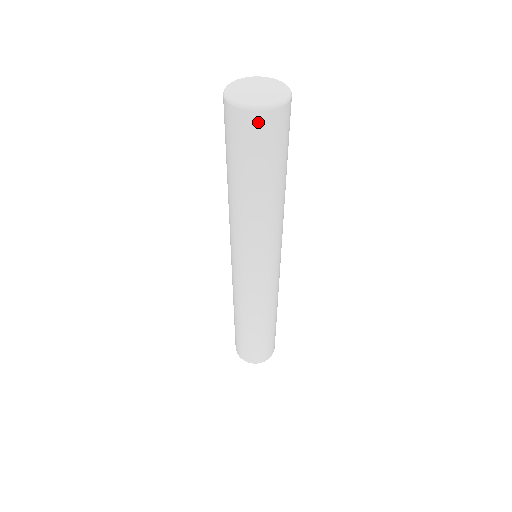
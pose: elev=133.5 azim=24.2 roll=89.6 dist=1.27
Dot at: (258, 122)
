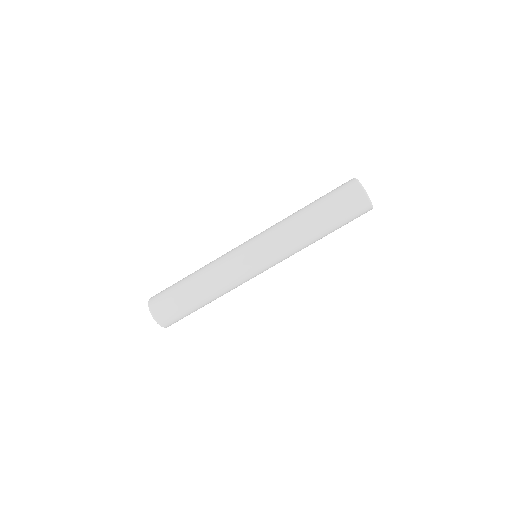
Dot at: (355, 190)
